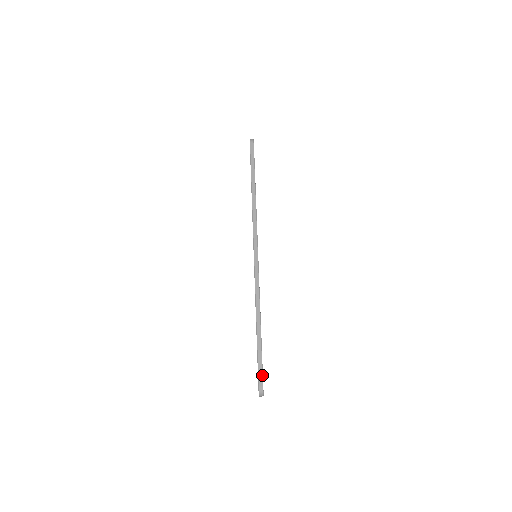
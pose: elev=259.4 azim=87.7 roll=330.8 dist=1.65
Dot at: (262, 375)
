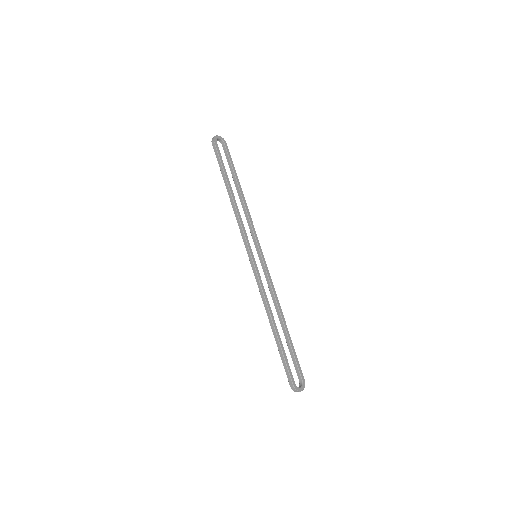
Dot at: (289, 374)
